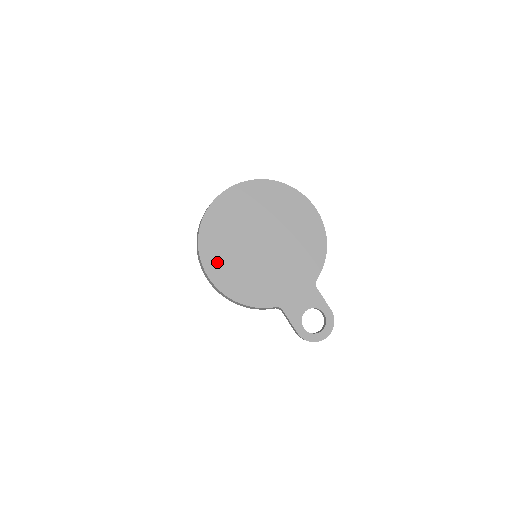
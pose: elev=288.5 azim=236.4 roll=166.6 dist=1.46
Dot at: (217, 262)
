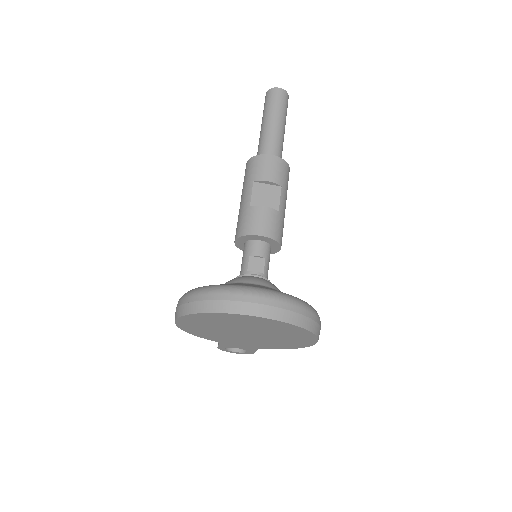
Dot at: (192, 323)
